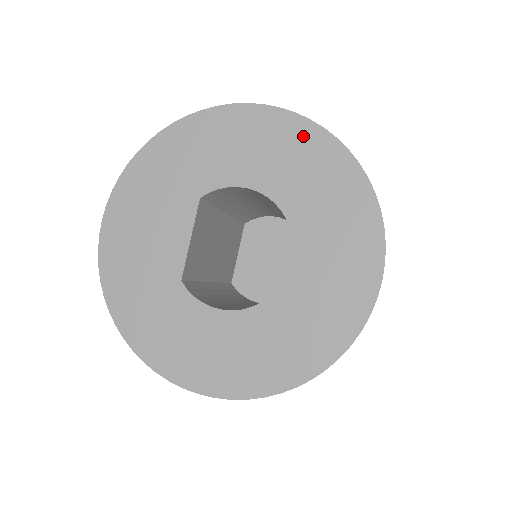
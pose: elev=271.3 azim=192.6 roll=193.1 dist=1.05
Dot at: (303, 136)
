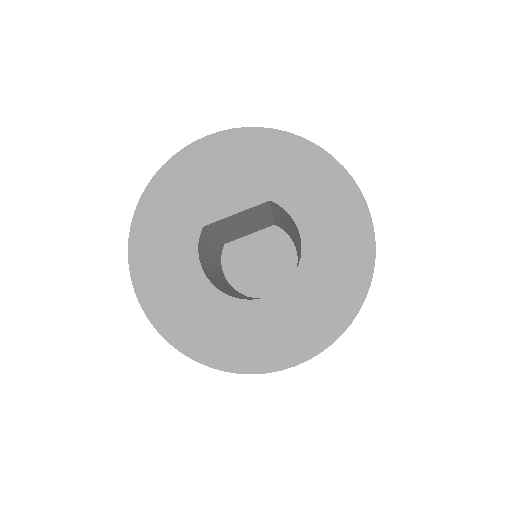
Dot at: (361, 247)
